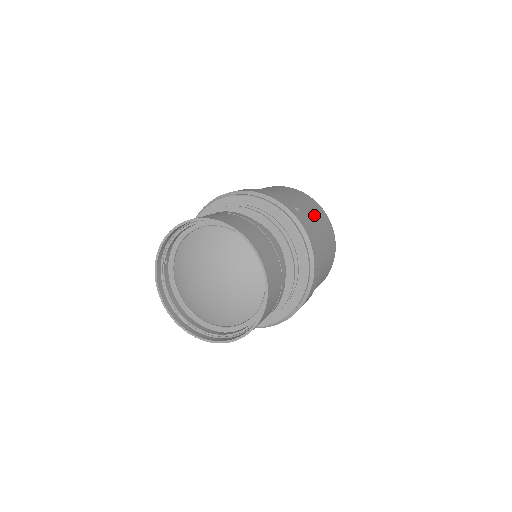
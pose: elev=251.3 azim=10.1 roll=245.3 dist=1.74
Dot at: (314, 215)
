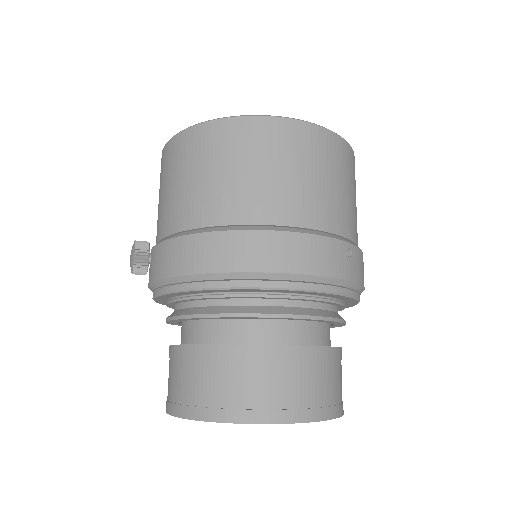
Dot at: (351, 198)
